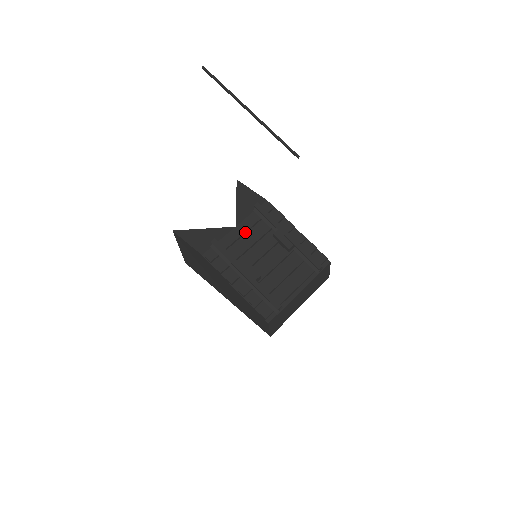
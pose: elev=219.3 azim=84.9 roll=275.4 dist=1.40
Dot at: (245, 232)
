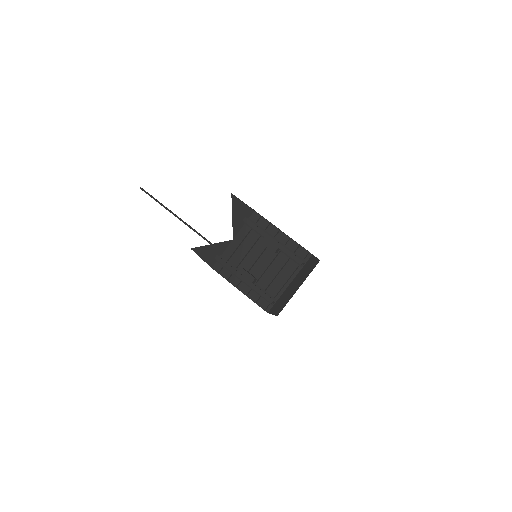
Dot at: (240, 243)
